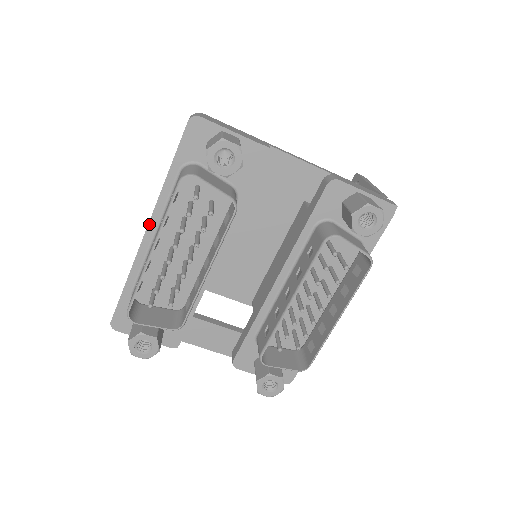
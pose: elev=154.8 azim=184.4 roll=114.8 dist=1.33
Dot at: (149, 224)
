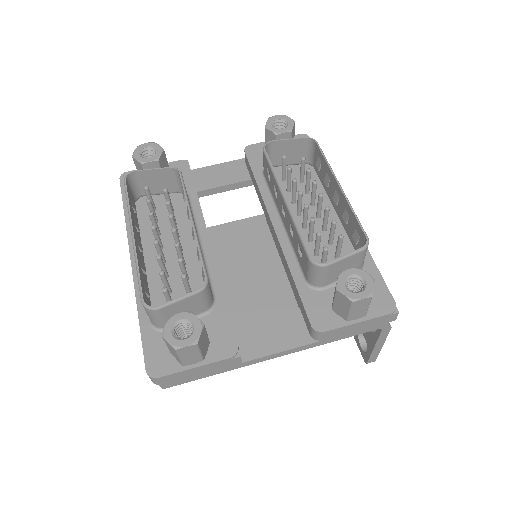
Dot at: (130, 254)
